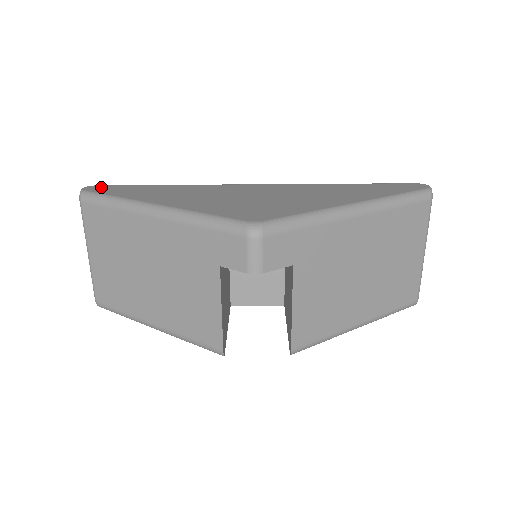
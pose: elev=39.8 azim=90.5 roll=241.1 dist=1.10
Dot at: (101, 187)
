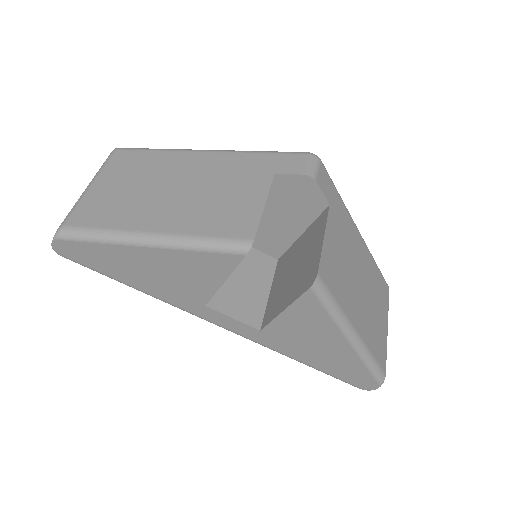
Dot at: occluded
